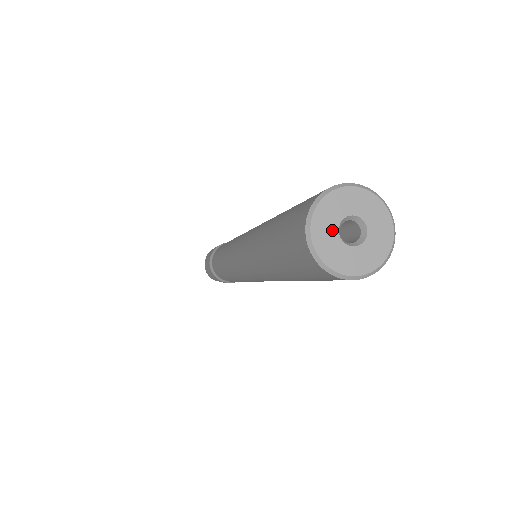
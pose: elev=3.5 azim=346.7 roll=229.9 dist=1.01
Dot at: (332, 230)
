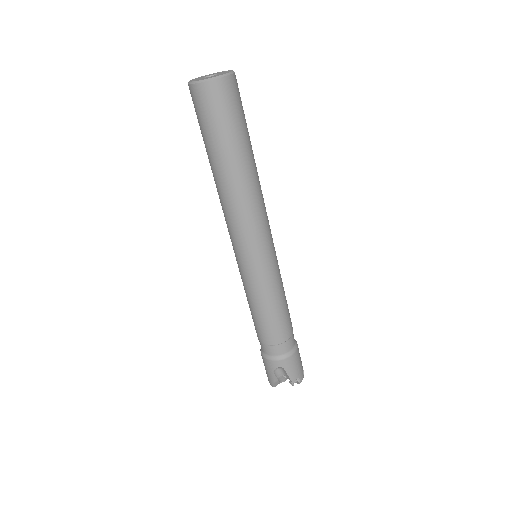
Dot at: (200, 78)
